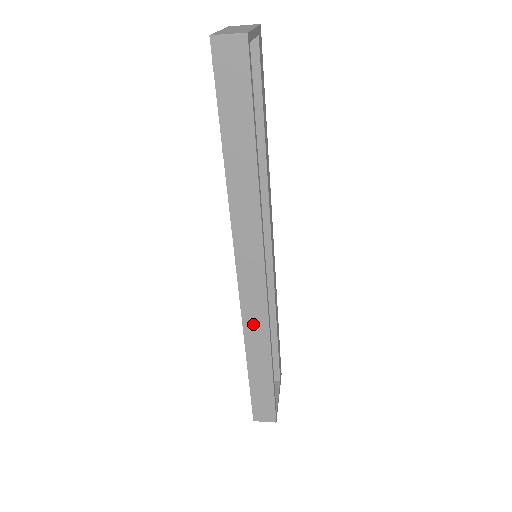
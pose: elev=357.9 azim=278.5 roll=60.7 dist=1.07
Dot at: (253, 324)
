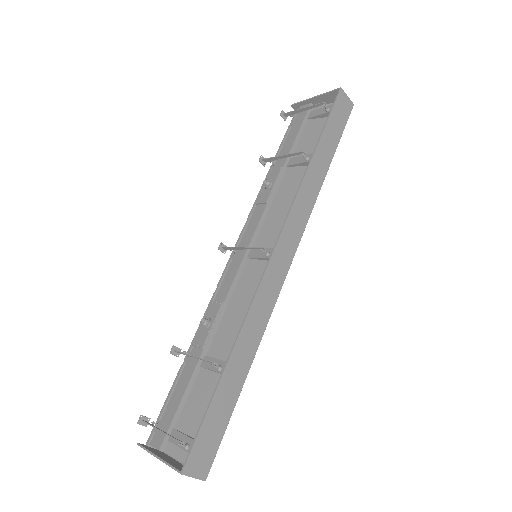
Dot at: (259, 309)
